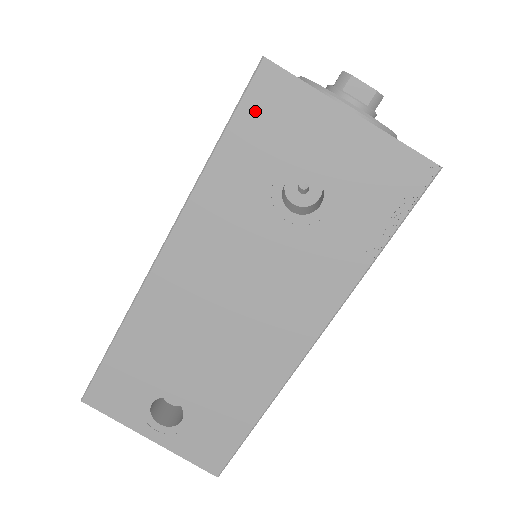
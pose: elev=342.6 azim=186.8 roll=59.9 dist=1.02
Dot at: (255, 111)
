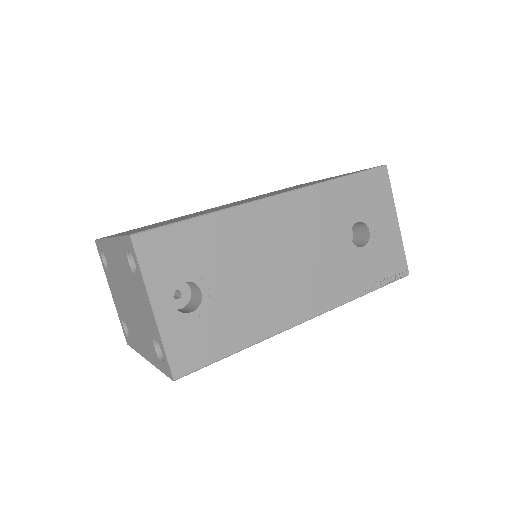
Dot at: (369, 180)
